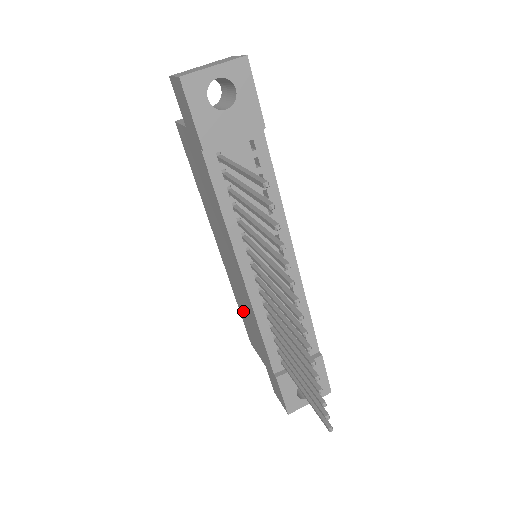
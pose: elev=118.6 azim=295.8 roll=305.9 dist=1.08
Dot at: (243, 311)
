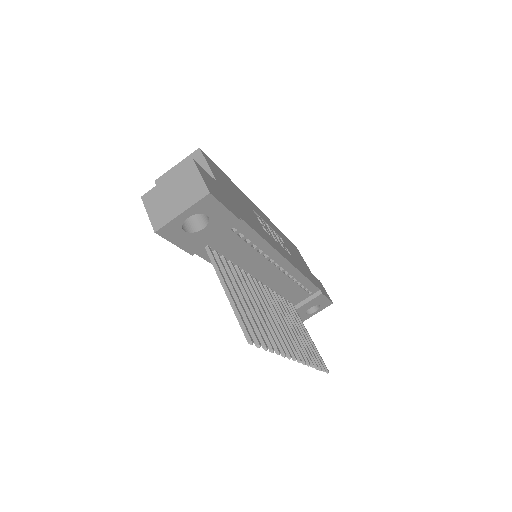
Dot at: occluded
